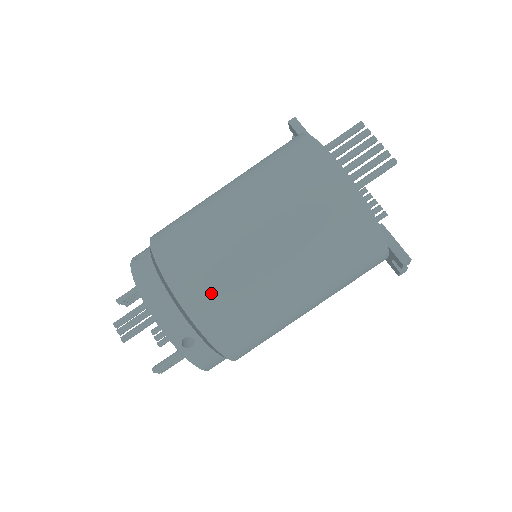
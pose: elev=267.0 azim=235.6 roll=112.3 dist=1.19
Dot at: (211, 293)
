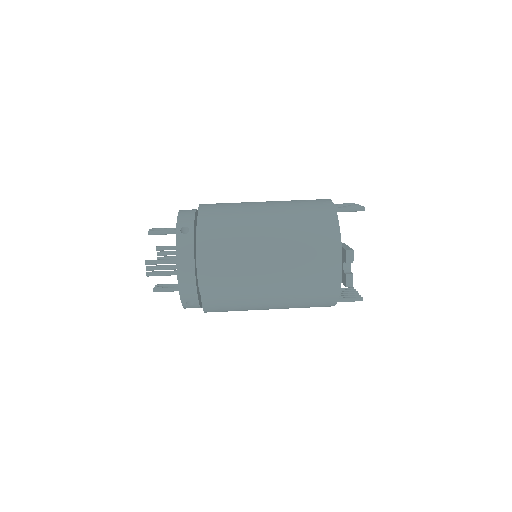
Dot at: (219, 211)
